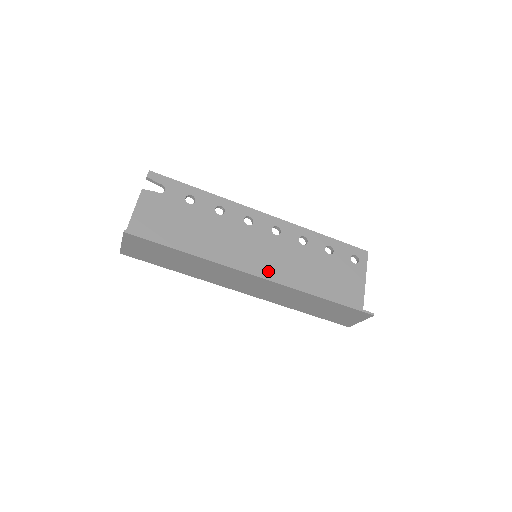
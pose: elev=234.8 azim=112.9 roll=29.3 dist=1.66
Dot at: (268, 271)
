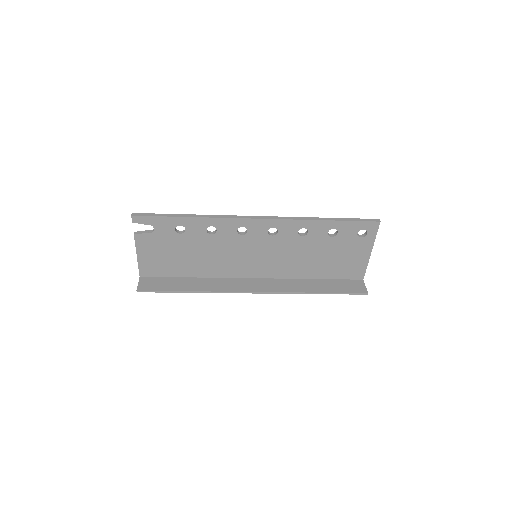
Dot at: (269, 267)
